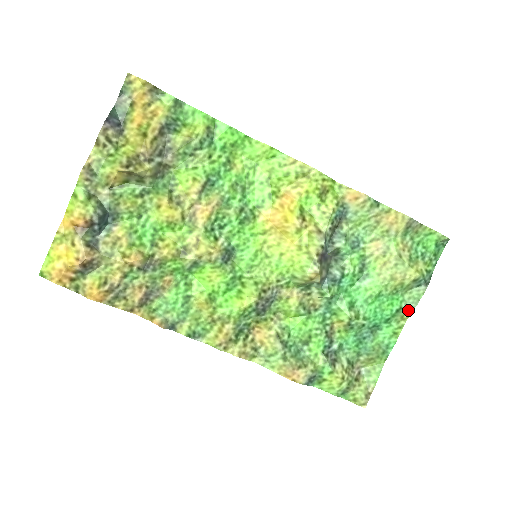
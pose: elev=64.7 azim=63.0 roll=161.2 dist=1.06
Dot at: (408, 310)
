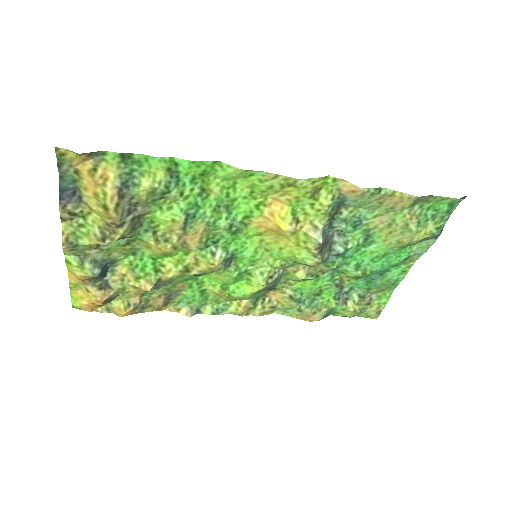
Dot at: (417, 256)
